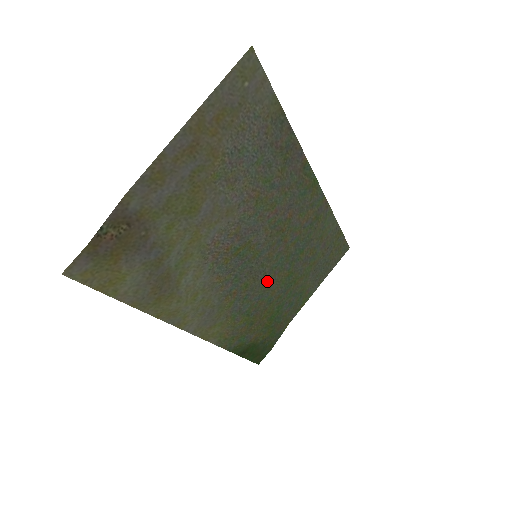
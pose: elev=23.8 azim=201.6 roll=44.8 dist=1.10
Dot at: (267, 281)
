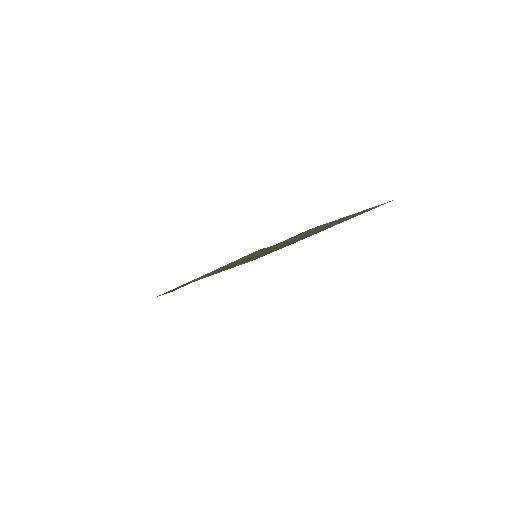
Dot at: occluded
